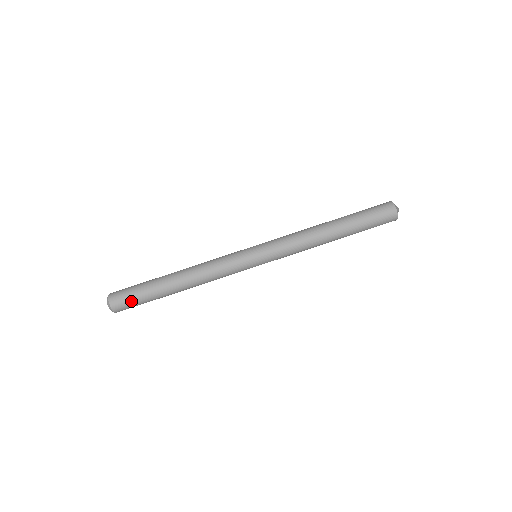
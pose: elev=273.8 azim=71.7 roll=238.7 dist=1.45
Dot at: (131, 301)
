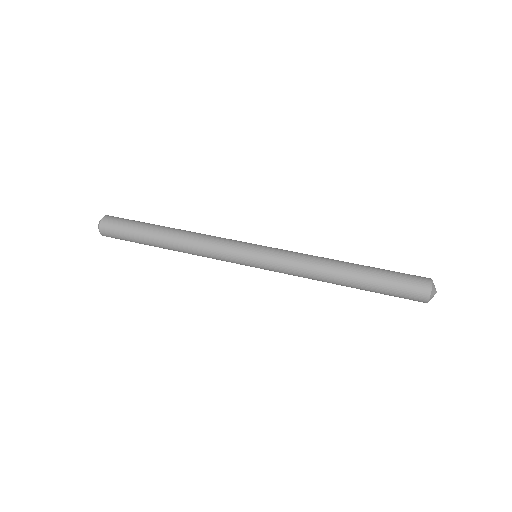
Dot at: (121, 224)
